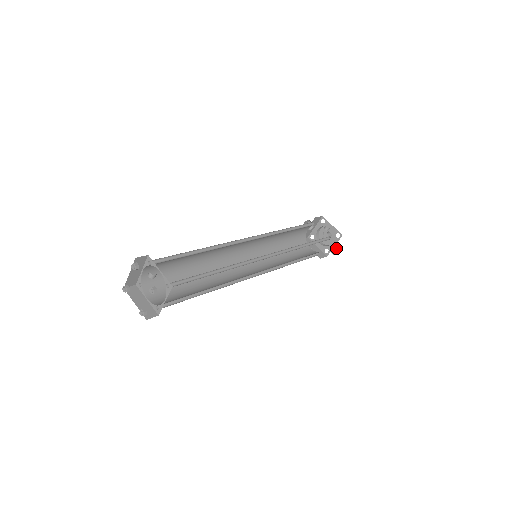
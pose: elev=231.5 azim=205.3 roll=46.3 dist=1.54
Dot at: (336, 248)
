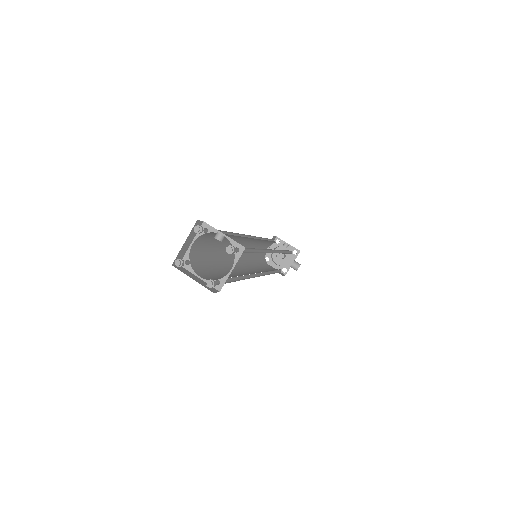
Dot at: (296, 264)
